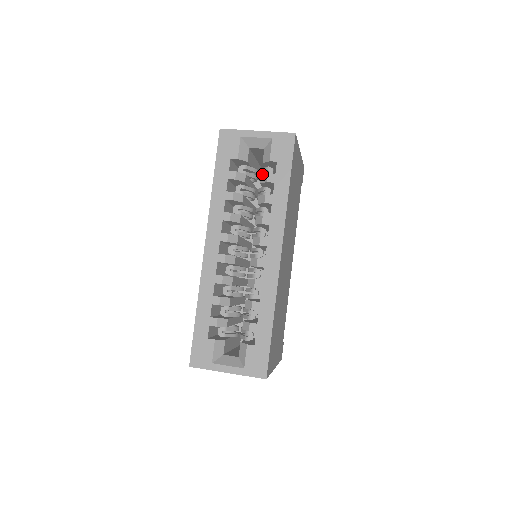
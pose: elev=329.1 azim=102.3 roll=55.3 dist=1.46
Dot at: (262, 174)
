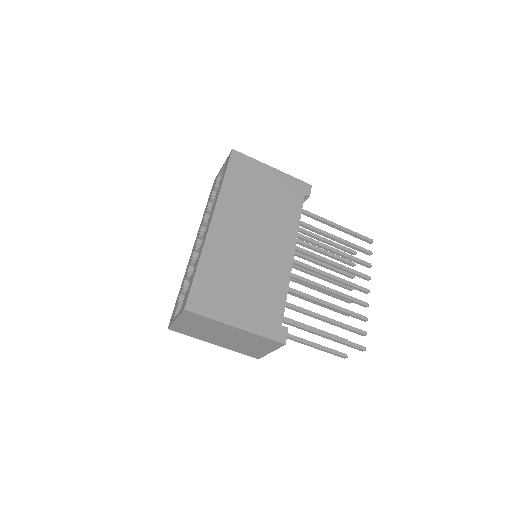
Dot at: occluded
